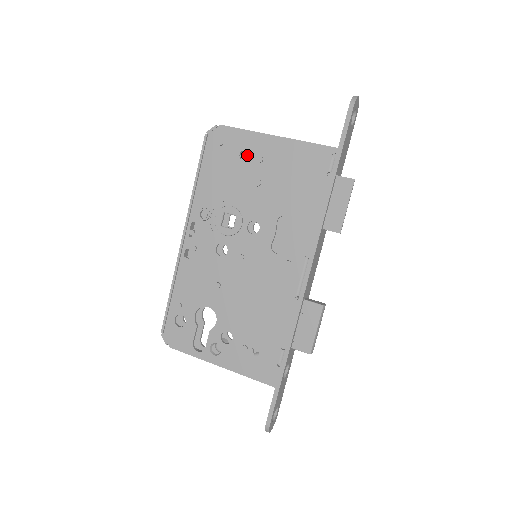
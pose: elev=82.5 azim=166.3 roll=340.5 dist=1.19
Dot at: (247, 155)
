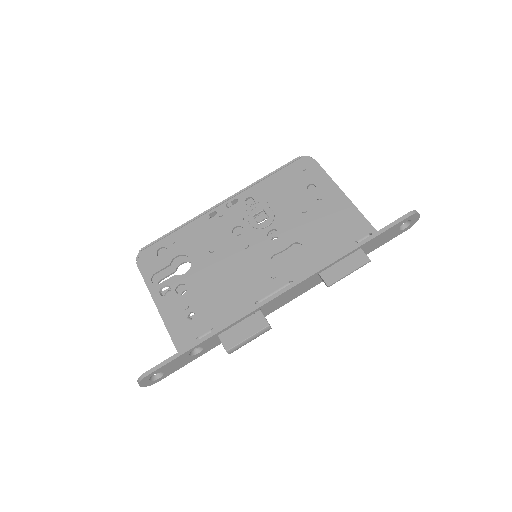
Dot at: occluded
